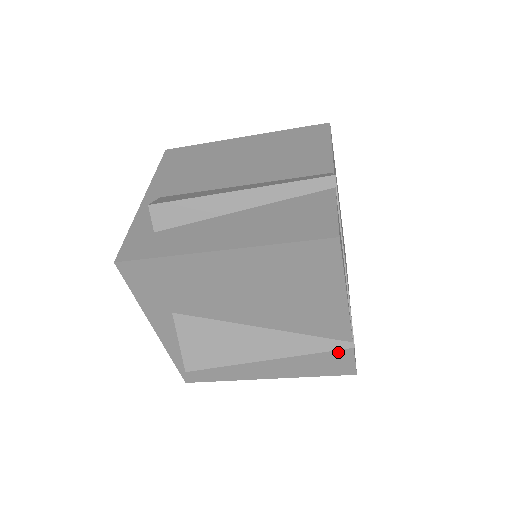
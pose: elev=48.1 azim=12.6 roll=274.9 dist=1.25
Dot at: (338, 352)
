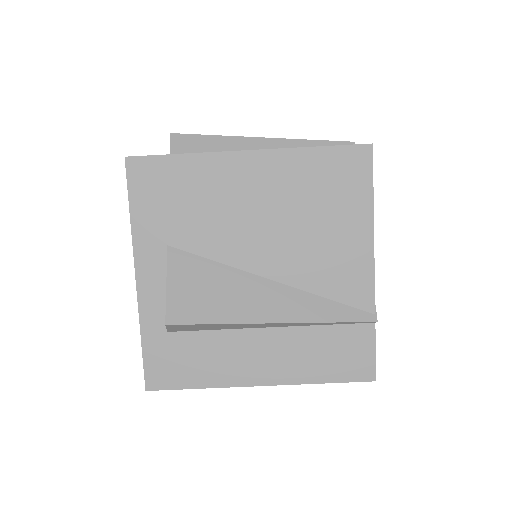
Dot at: (356, 333)
